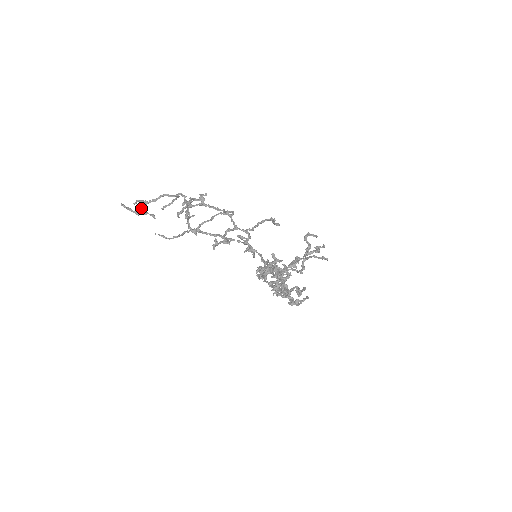
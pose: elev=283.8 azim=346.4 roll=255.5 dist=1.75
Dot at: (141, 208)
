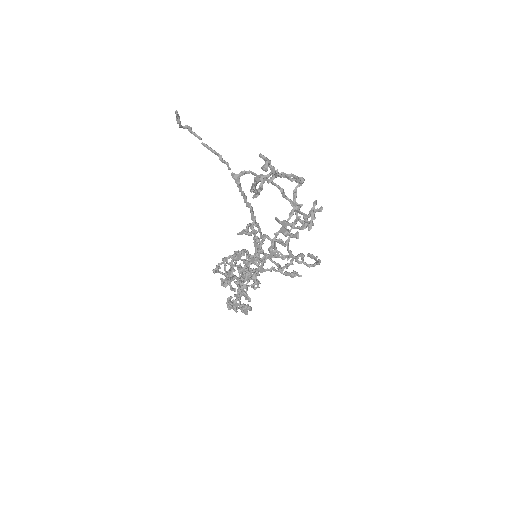
Dot at: occluded
